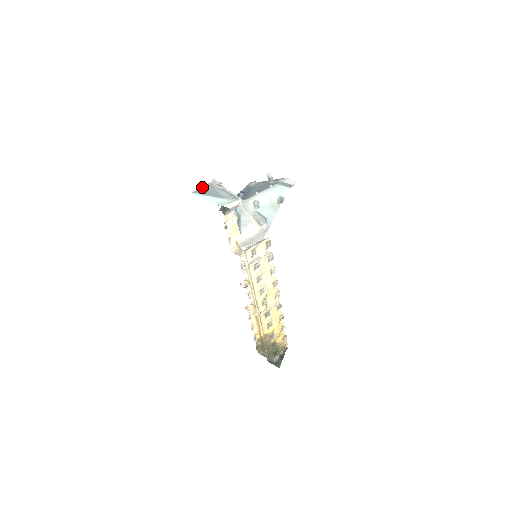
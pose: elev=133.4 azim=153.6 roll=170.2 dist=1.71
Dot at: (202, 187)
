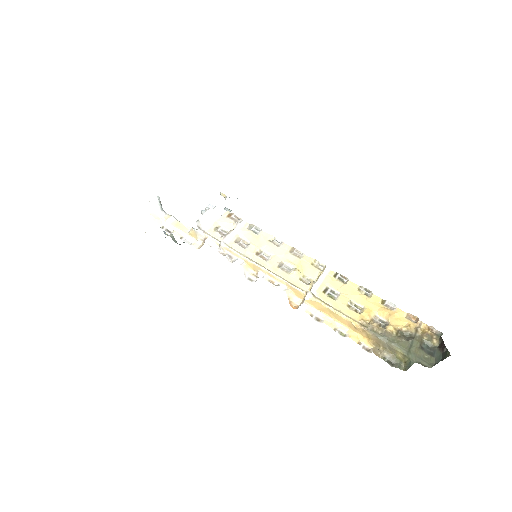
Dot at: occluded
